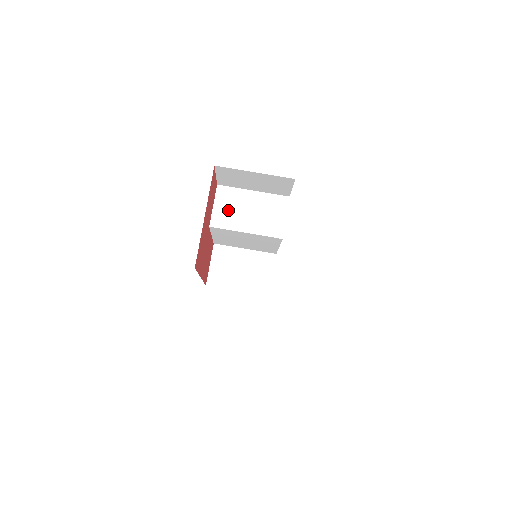
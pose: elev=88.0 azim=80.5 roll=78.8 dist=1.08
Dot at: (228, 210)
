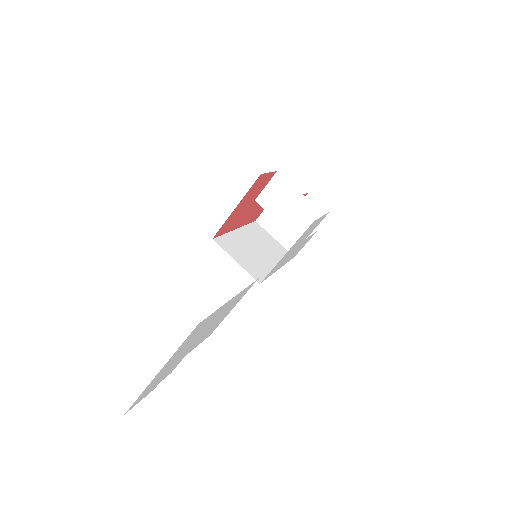
Dot at: (274, 196)
